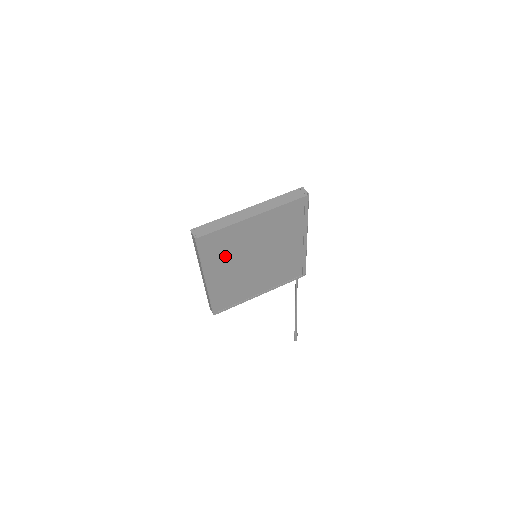
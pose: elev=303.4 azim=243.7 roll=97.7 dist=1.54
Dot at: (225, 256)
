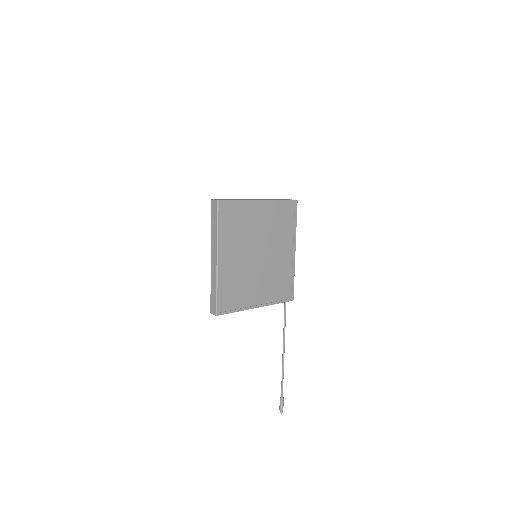
Dot at: (236, 236)
